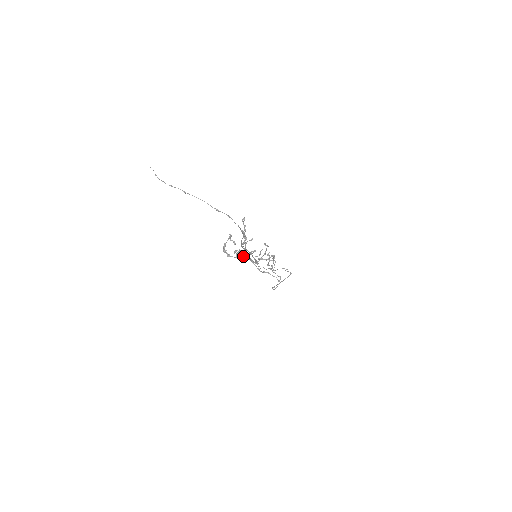
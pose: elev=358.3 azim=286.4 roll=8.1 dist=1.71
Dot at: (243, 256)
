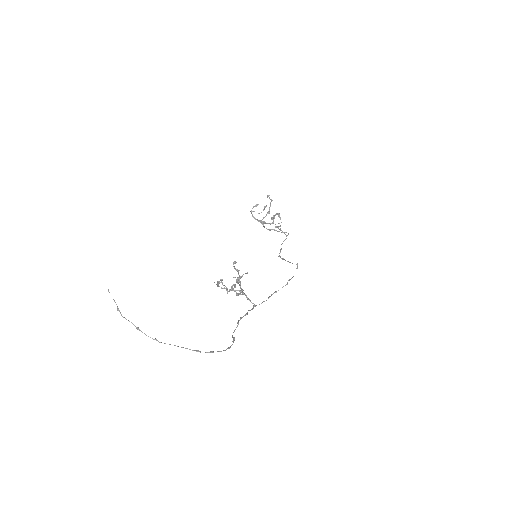
Dot at: occluded
